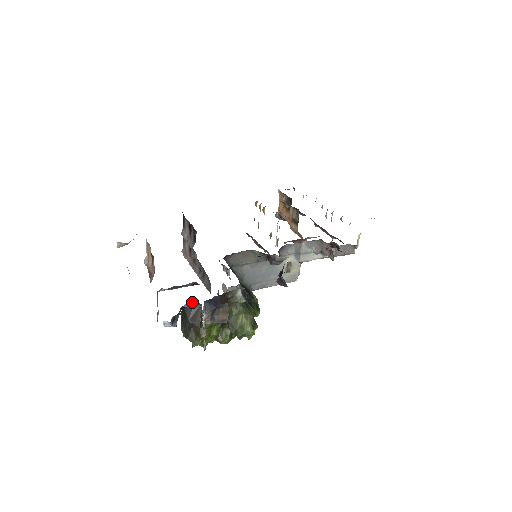
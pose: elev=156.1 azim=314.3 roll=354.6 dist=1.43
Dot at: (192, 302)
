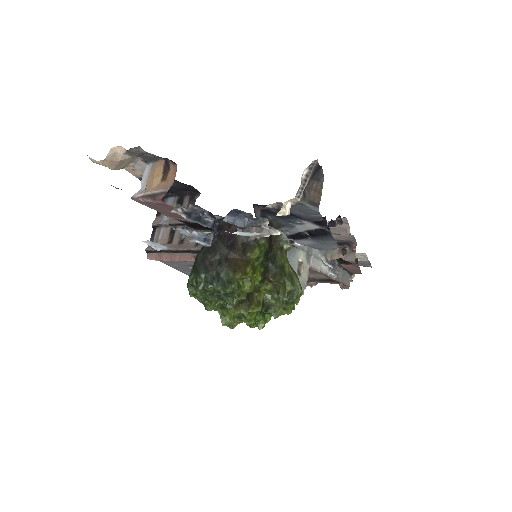
Dot at: (228, 226)
